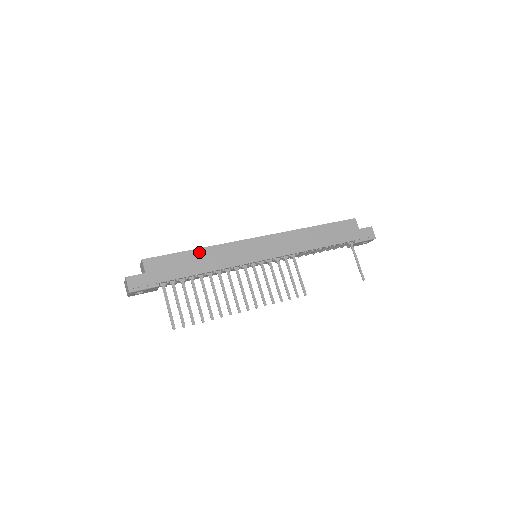
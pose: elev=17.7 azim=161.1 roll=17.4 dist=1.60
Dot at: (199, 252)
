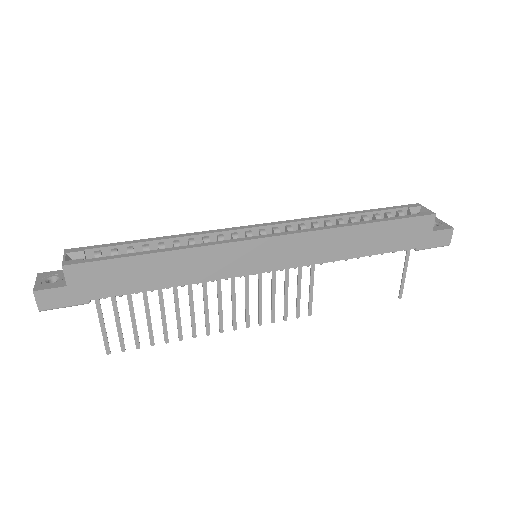
Dot at: (162, 257)
